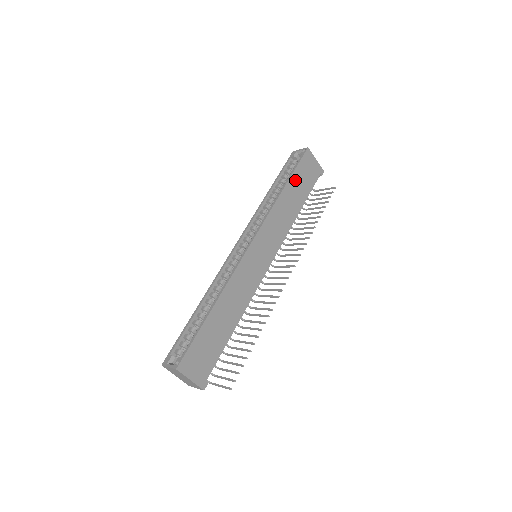
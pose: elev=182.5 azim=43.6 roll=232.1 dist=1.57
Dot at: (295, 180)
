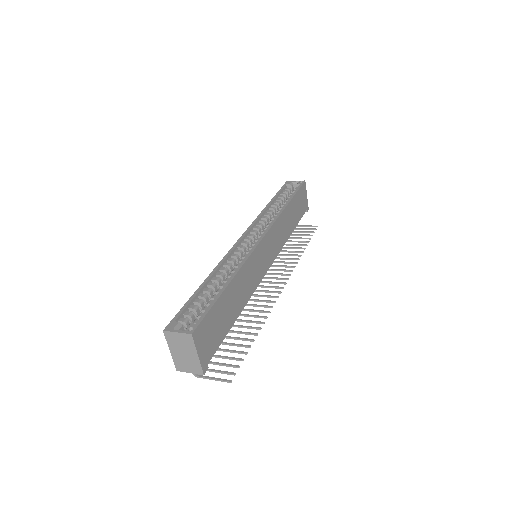
Dot at: (295, 202)
